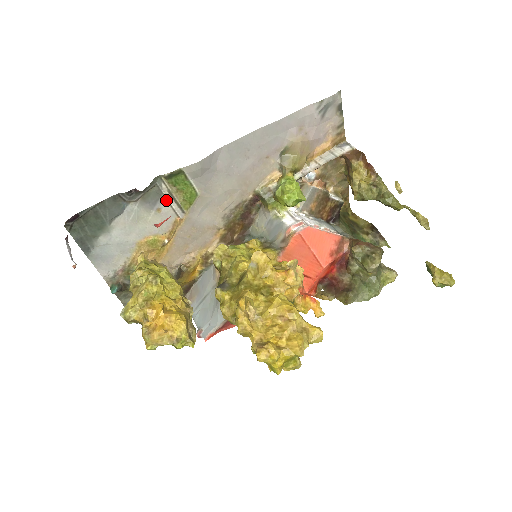
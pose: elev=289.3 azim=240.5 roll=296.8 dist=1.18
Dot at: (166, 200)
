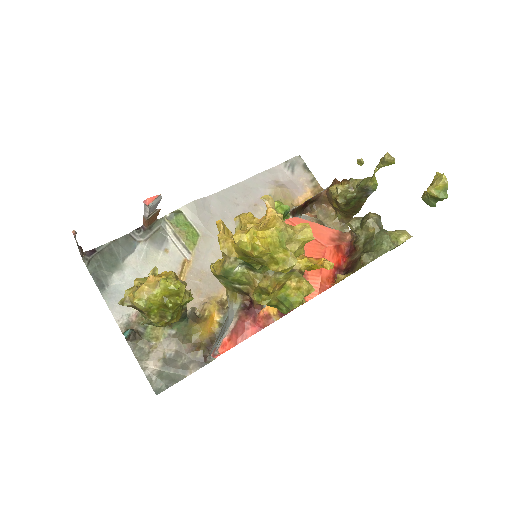
Dot at: (172, 241)
